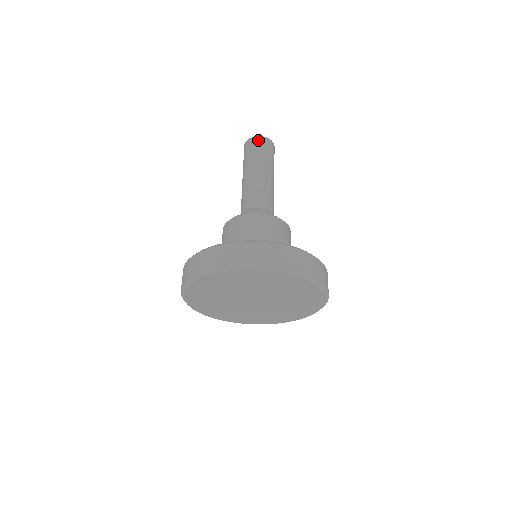
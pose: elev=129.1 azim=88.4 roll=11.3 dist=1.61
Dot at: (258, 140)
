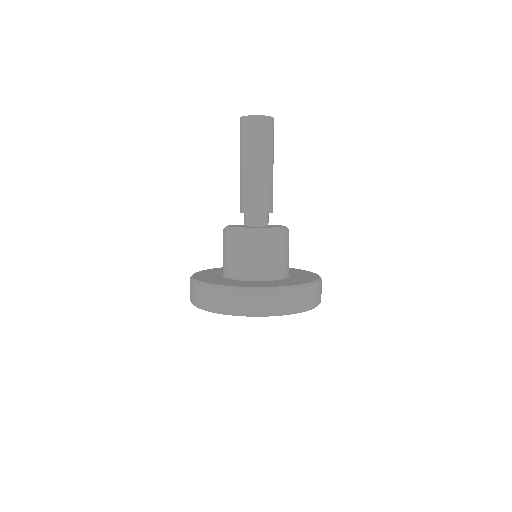
Dot at: (256, 121)
